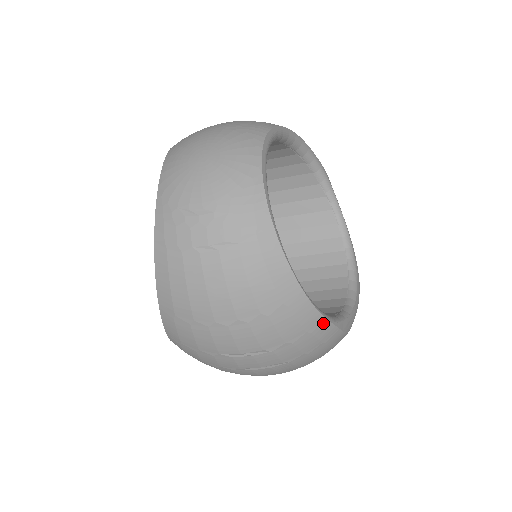
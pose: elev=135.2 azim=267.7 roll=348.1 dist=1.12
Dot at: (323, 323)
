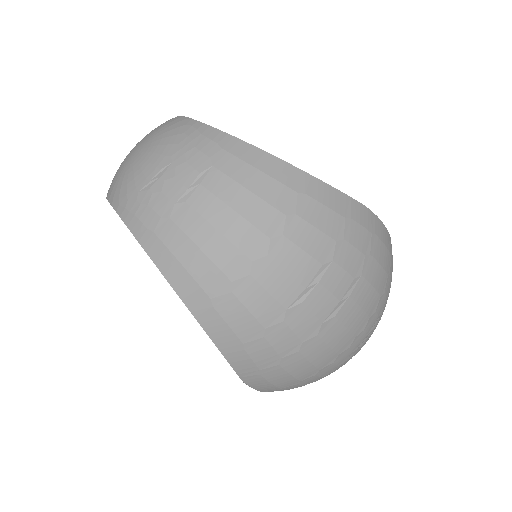
Dot at: (352, 204)
